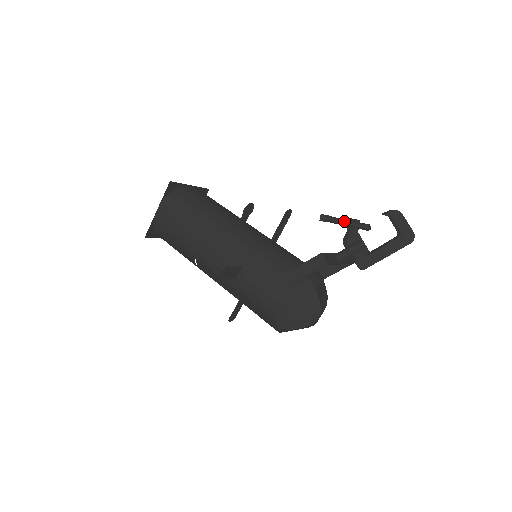
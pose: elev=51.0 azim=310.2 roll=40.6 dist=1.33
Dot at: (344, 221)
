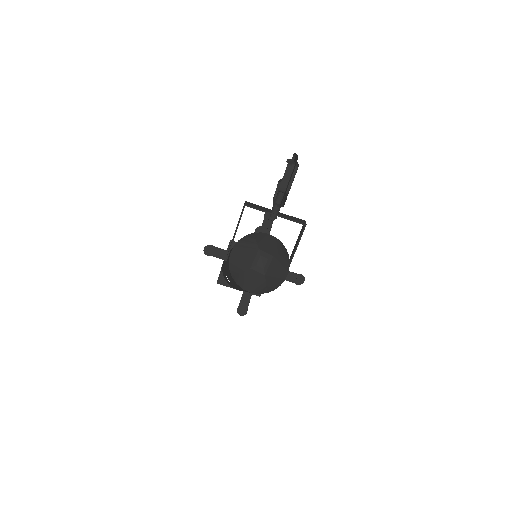
Dot at: occluded
